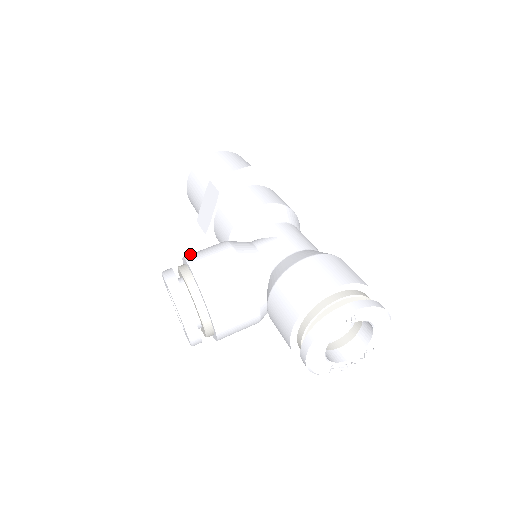
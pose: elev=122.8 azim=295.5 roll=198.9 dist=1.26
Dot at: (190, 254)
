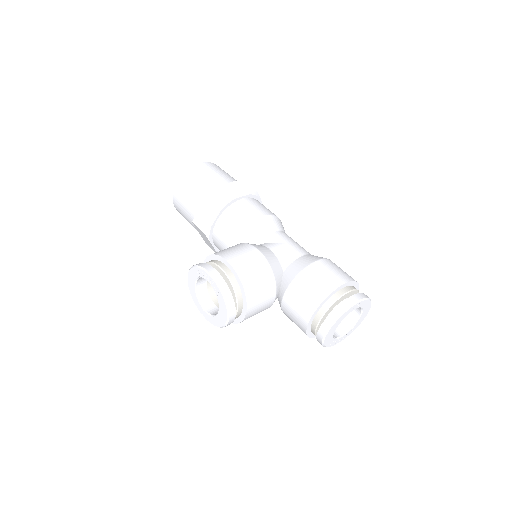
Dot at: (220, 252)
